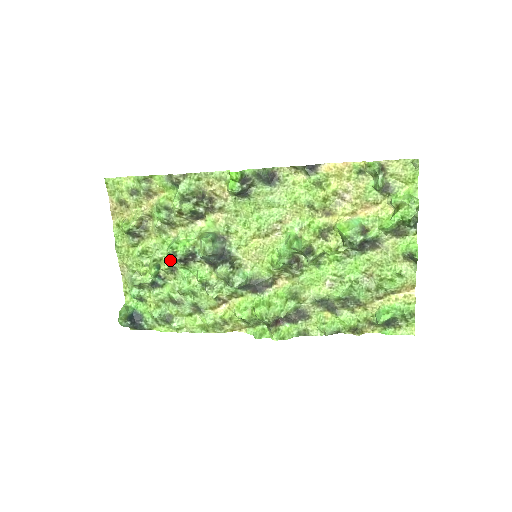
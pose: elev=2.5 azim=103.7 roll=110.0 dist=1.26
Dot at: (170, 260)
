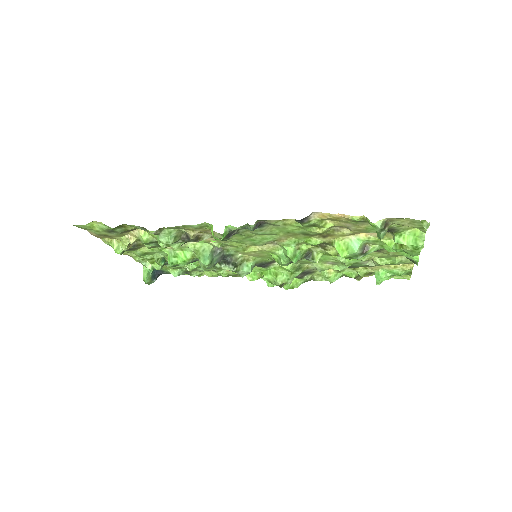
Dot at: occluded
